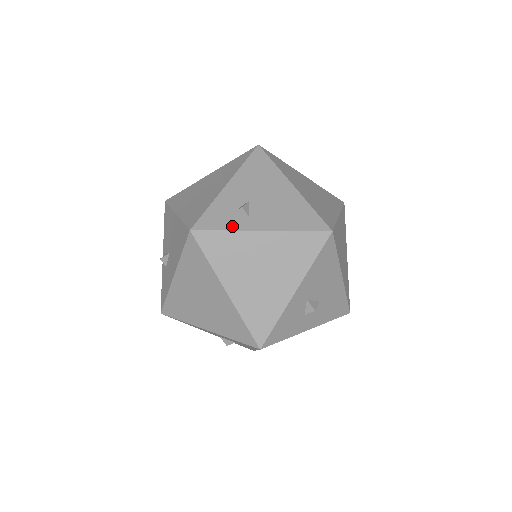
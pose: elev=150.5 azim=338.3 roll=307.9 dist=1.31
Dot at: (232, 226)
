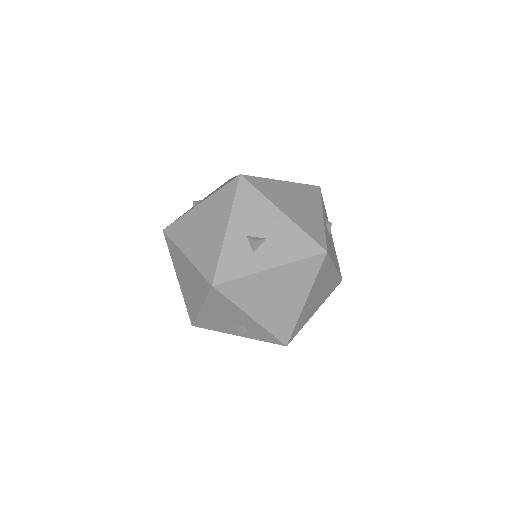
Dot at: (185, 214)
